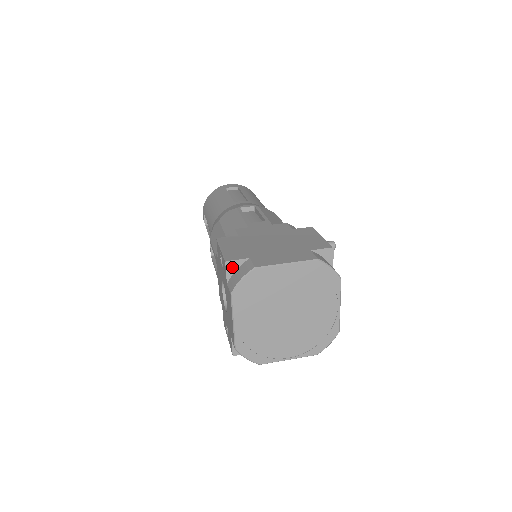
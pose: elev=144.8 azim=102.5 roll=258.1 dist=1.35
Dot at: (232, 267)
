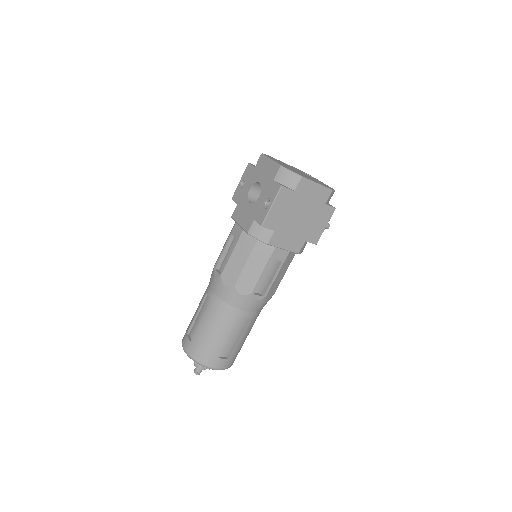
Dot at: (253, 165)
